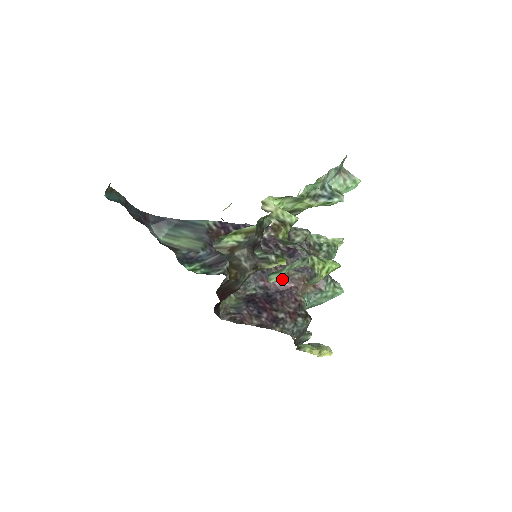
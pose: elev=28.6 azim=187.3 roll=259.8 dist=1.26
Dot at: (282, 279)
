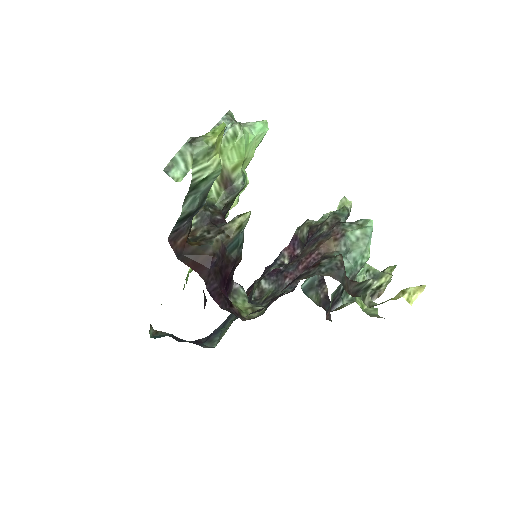
Dot at: (302, 261)
